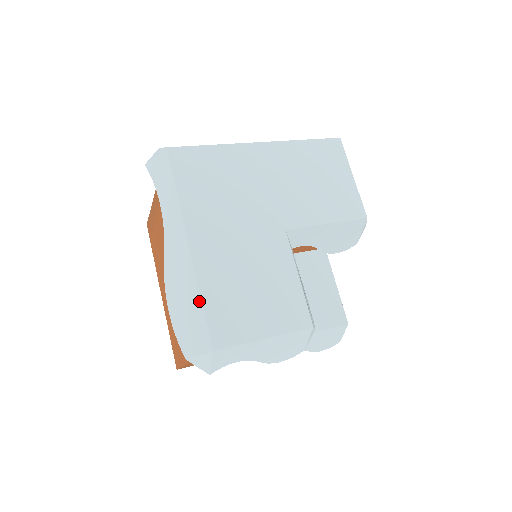
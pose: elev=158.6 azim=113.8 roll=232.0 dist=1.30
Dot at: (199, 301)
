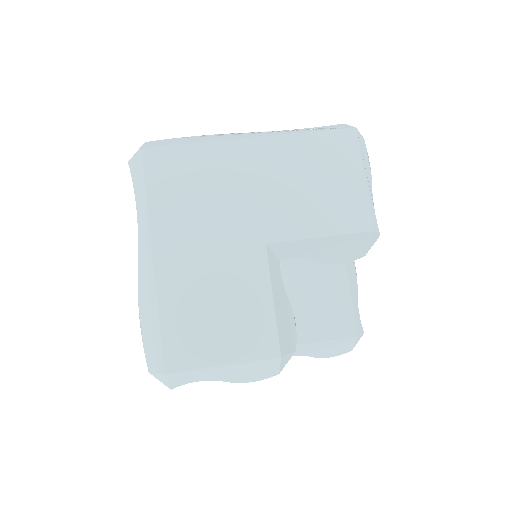
Dot at: (157, 320)
